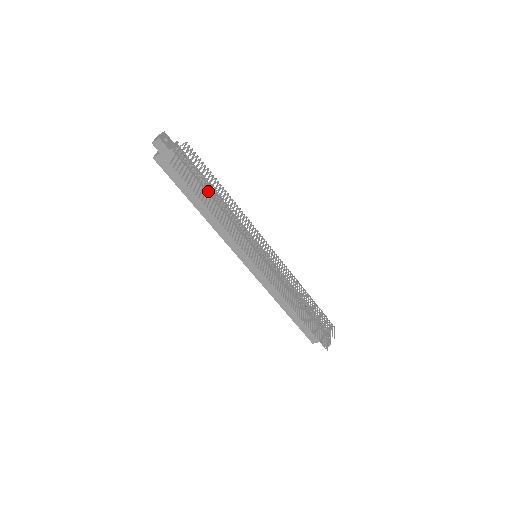
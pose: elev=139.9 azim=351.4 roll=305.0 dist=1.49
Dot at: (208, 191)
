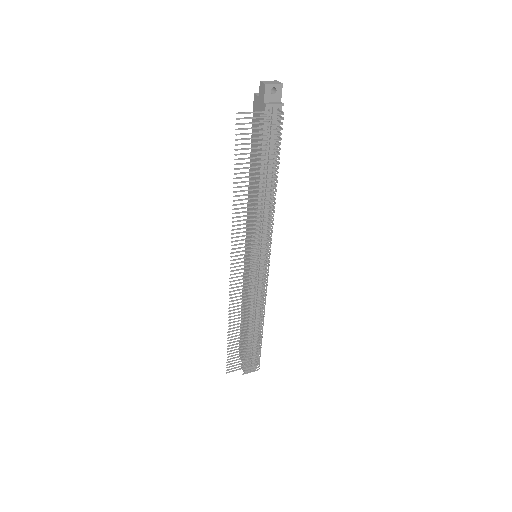
Dot at: occluded
